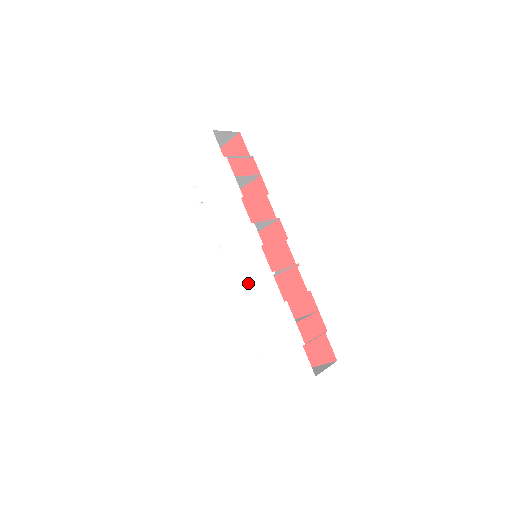
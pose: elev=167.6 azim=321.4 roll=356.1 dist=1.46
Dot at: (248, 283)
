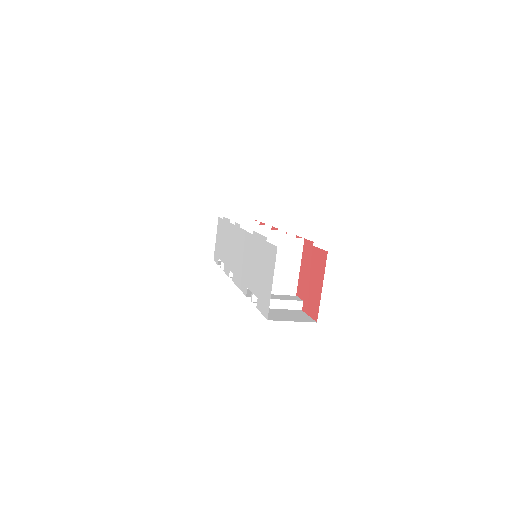
Dot at: (241, 264)
